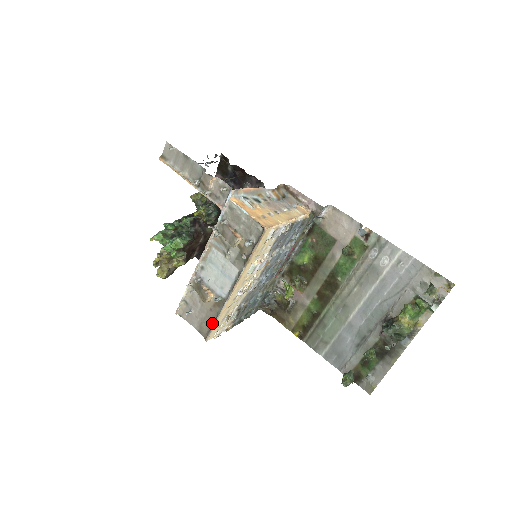
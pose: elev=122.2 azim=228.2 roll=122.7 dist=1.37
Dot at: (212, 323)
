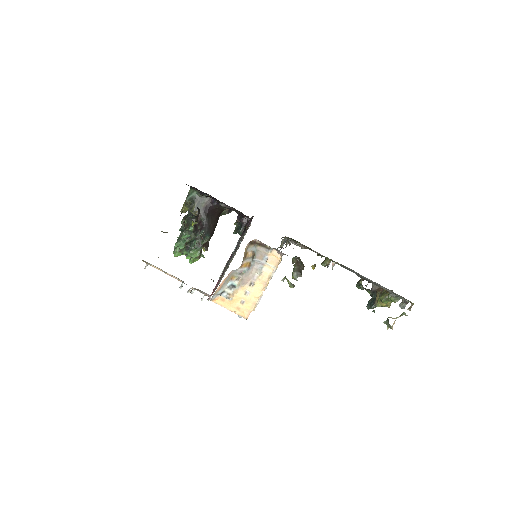
Dot at: occluded
